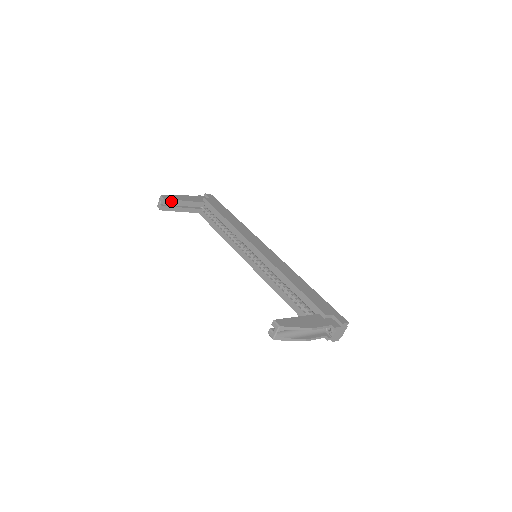
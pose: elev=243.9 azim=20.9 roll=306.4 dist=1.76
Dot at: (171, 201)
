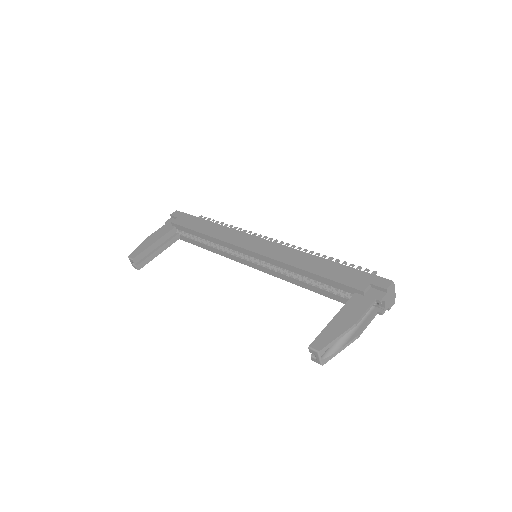
Dot at: (141, 254)
